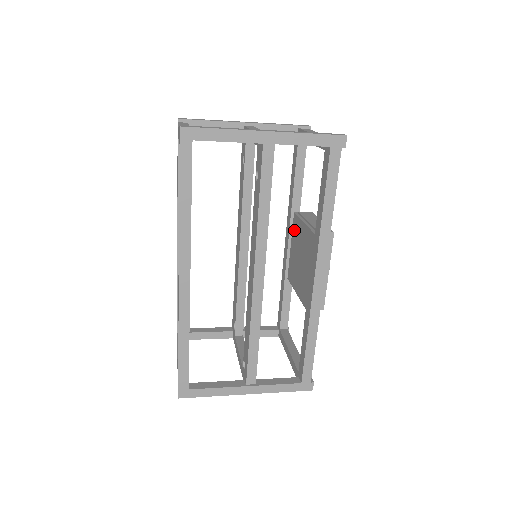
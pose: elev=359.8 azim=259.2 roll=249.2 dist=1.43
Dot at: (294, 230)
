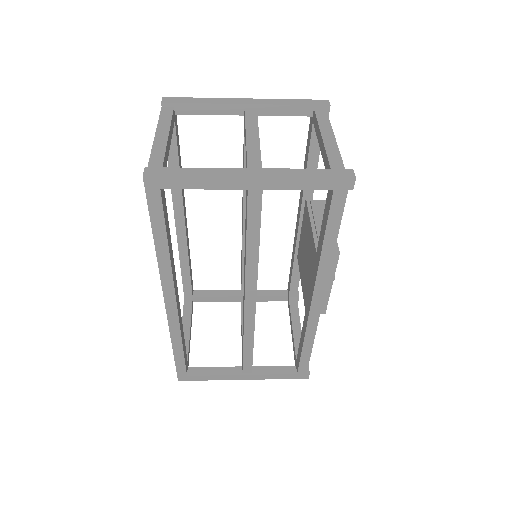
Dot at: (304, 218)
